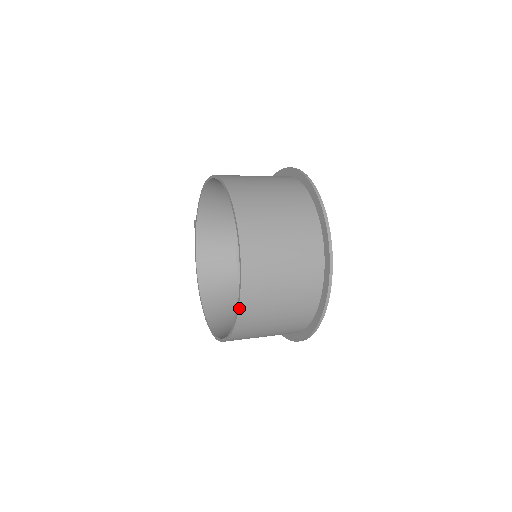
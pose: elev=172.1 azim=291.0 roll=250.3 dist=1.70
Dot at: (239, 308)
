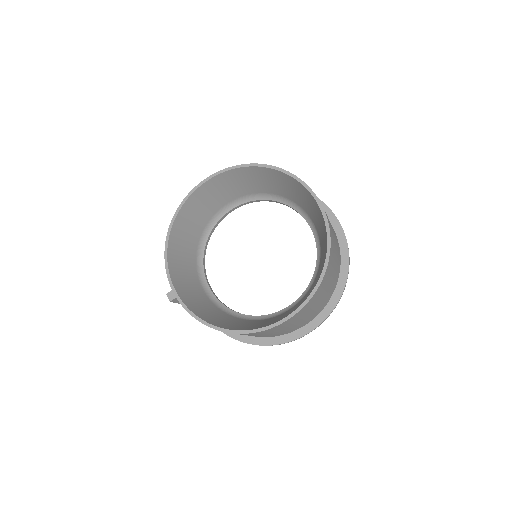
Dot at: (318, 199)
